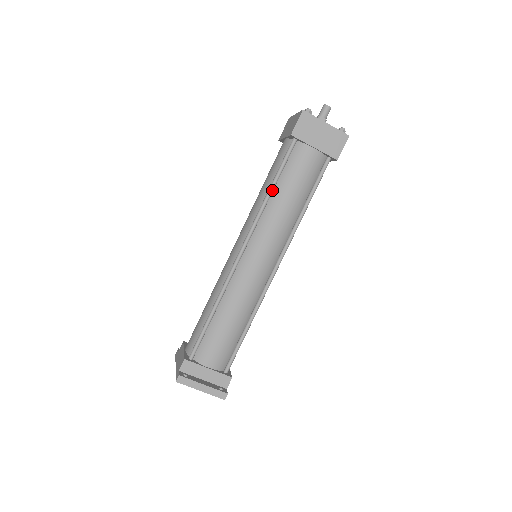
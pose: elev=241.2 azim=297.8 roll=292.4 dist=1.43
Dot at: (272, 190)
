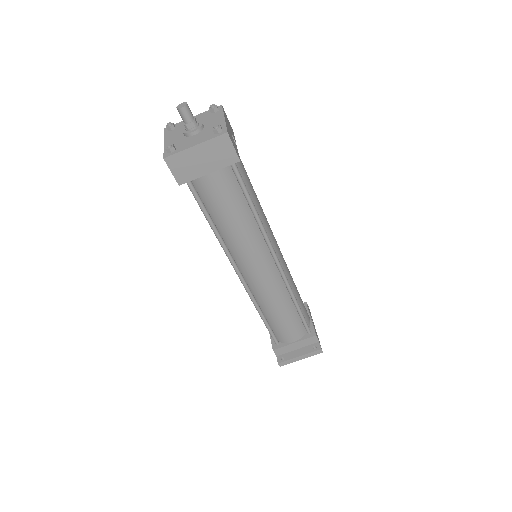
Dot at: (214, 227)
